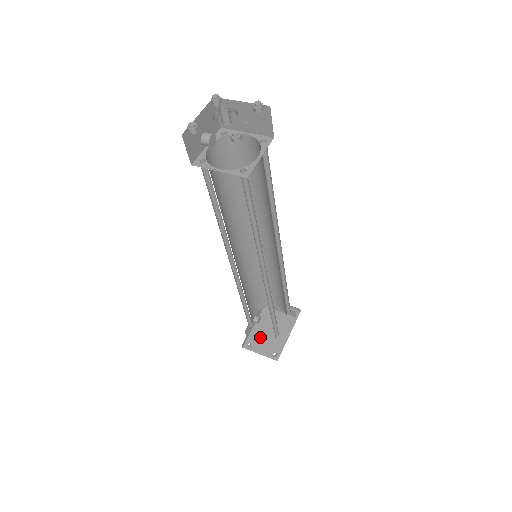
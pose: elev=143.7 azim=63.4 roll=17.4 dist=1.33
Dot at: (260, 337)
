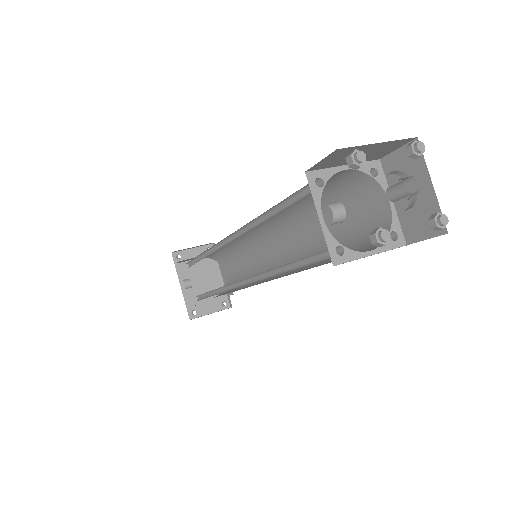
Dot at: (197, 297)
